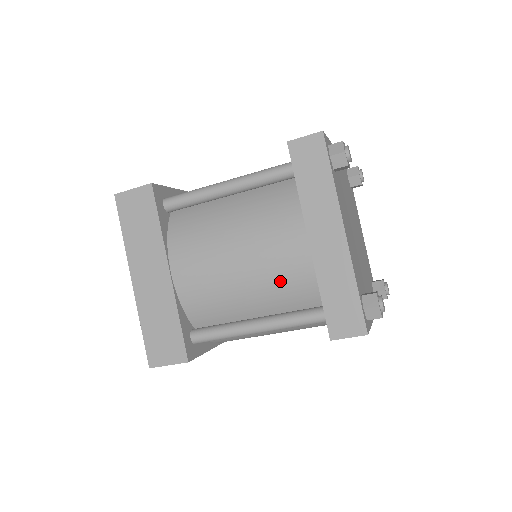
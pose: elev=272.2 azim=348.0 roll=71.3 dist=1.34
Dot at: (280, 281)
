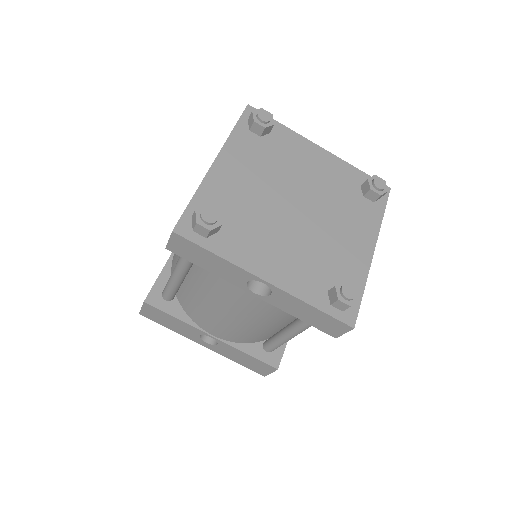
Dot at: occluded
